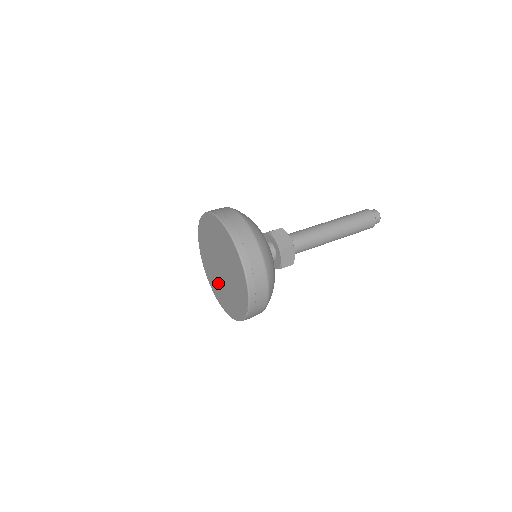
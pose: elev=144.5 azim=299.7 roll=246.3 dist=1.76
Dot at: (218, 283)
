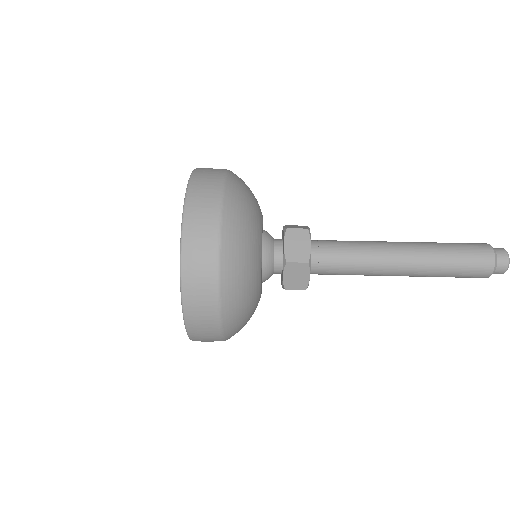
Dot at: occluded
